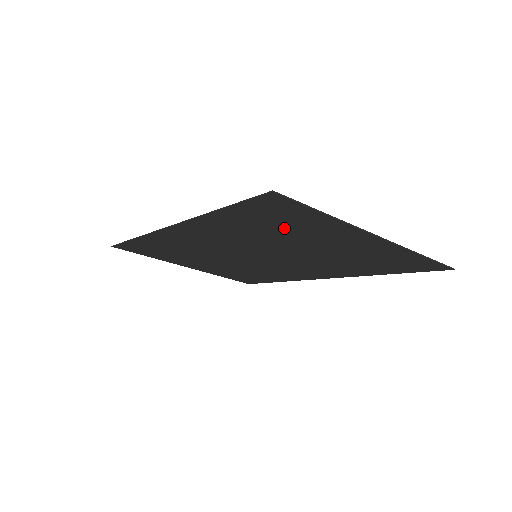
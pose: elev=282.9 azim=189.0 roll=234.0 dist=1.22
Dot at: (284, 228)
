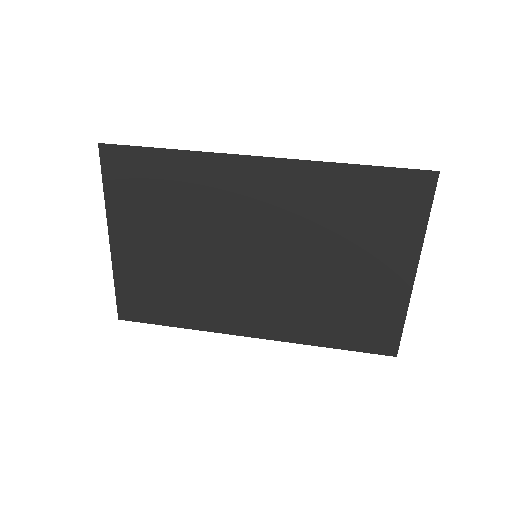
Dot at: (369, 222)
